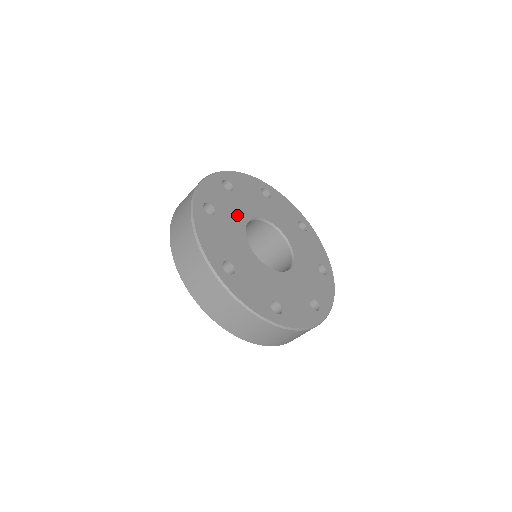
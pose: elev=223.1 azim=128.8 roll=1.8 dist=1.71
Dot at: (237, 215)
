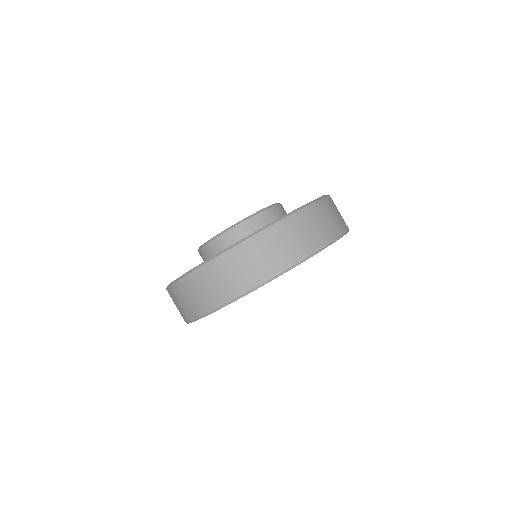
Dot at: occluded
